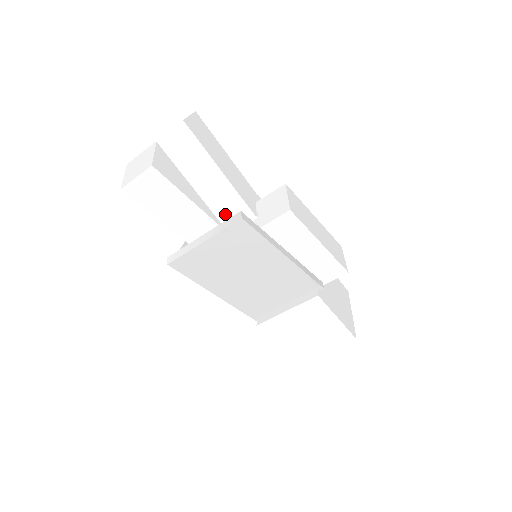
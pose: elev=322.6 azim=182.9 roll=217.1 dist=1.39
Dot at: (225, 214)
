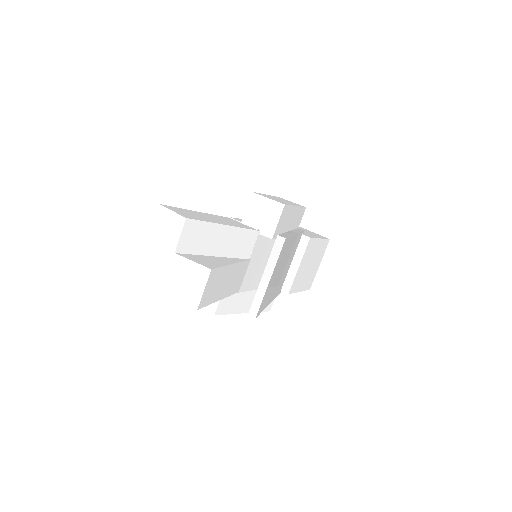
Dot at: (241, 250)
